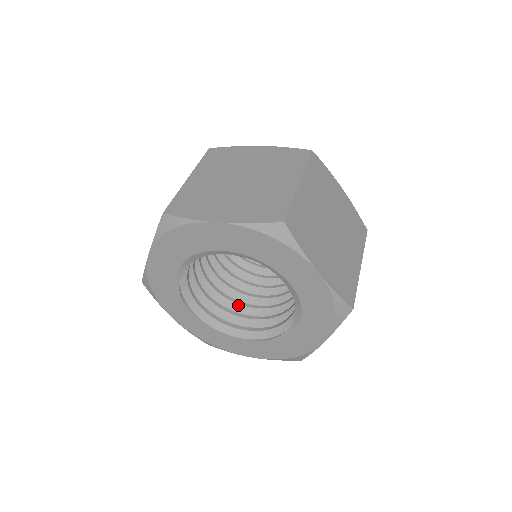
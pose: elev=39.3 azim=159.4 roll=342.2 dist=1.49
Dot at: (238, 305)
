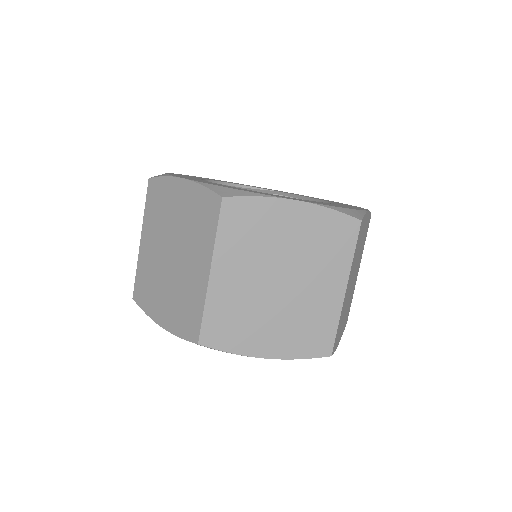
Dot at: occluded
